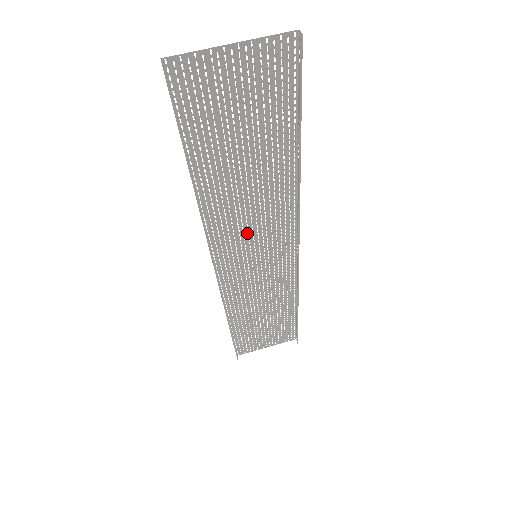
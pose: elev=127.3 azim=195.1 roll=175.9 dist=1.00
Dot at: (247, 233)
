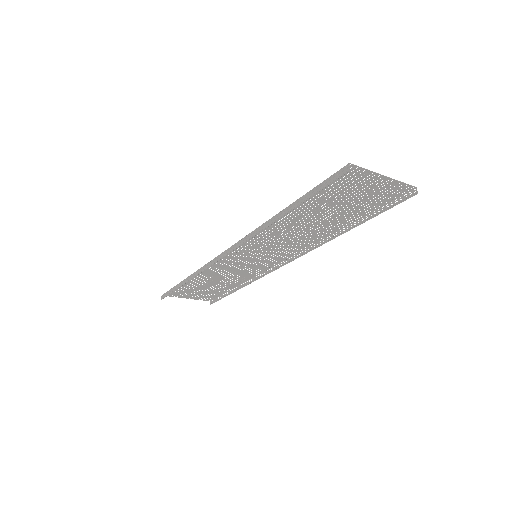
Dot at: (268, 244)
